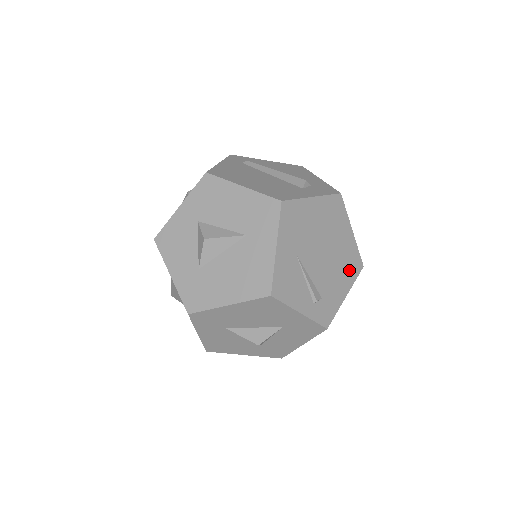
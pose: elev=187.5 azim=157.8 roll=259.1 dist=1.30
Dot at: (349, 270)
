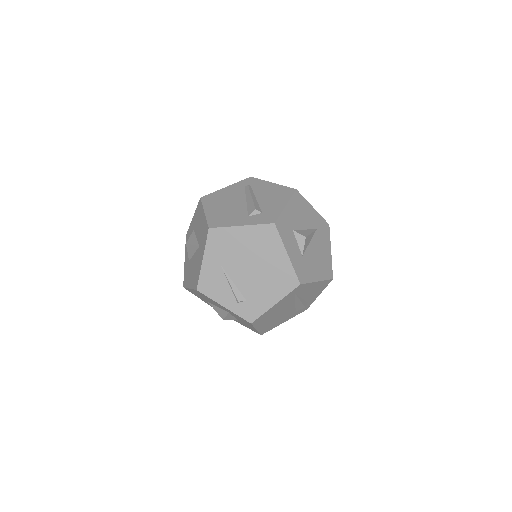
Dot at: (281, 285)
